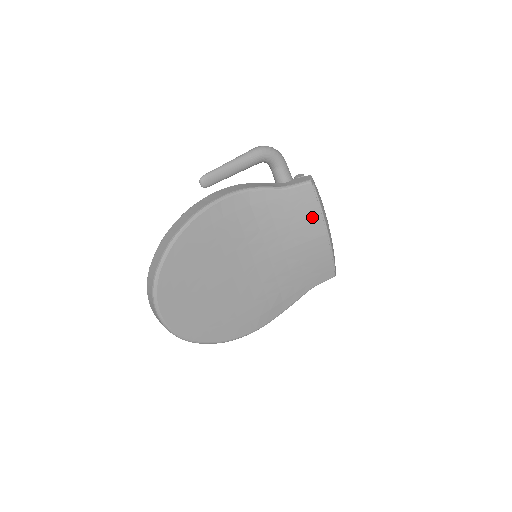
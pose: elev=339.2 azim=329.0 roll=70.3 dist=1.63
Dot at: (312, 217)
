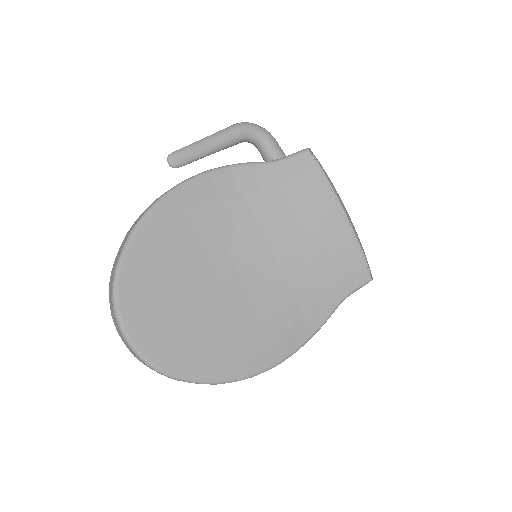
Dot at: (319, 193)
